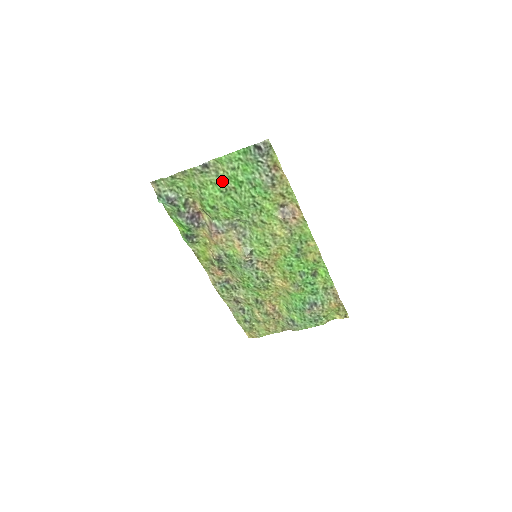
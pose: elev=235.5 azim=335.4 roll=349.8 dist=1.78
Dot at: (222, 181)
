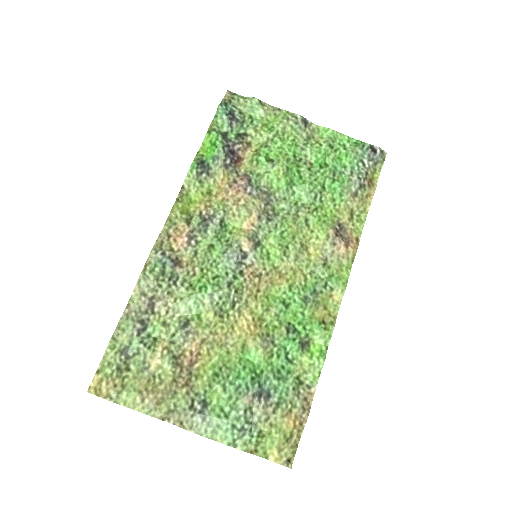
Dot at: (306, 148)
